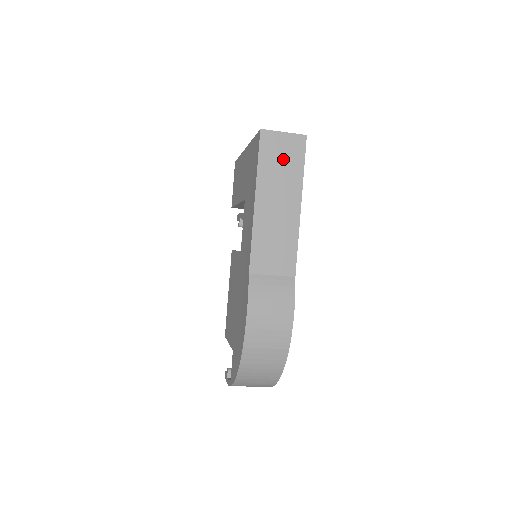
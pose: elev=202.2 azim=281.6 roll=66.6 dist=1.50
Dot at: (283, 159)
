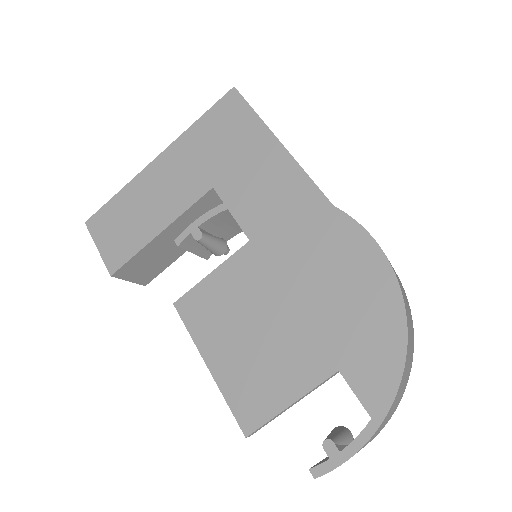
Dot at: occluded
